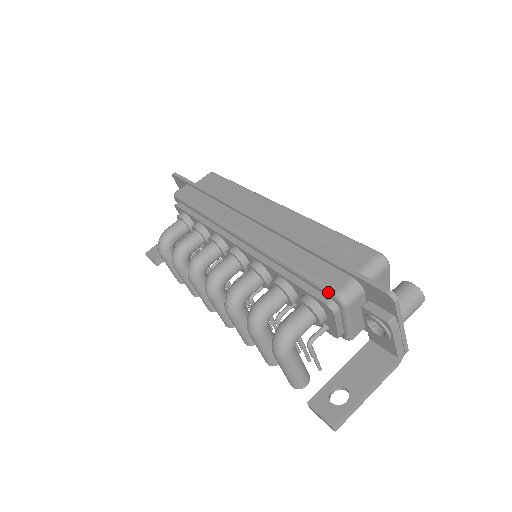
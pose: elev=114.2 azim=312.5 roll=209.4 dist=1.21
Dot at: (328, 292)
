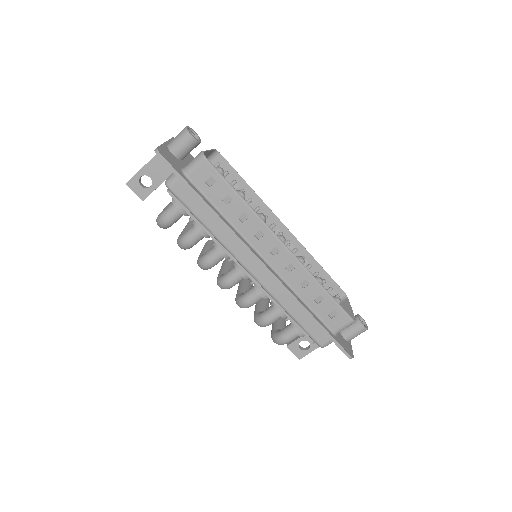
Dot at: (315, 342)
